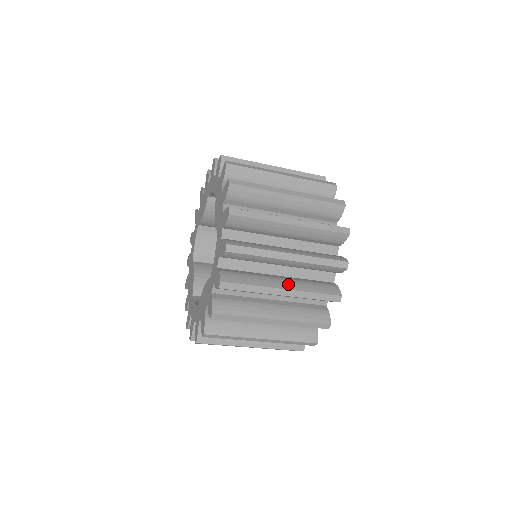
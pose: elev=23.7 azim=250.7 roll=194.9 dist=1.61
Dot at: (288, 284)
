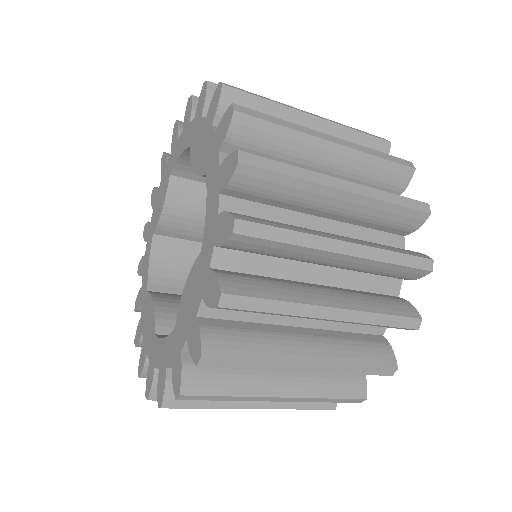
Dot at: (347, 238)
